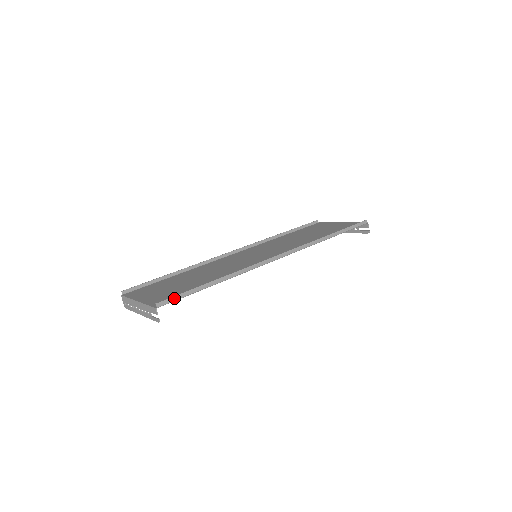
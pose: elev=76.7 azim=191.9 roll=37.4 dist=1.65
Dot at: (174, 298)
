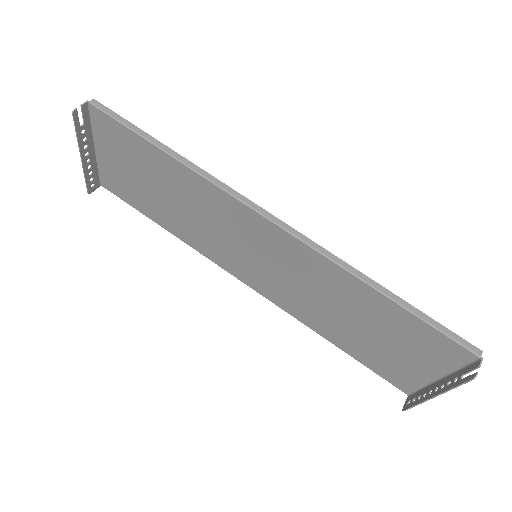
Dot at: (113, 113)
